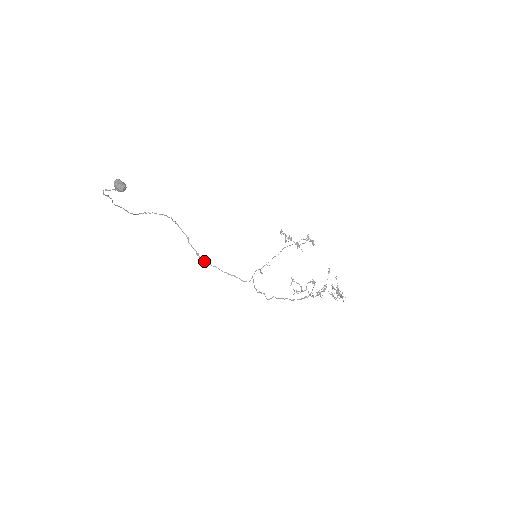
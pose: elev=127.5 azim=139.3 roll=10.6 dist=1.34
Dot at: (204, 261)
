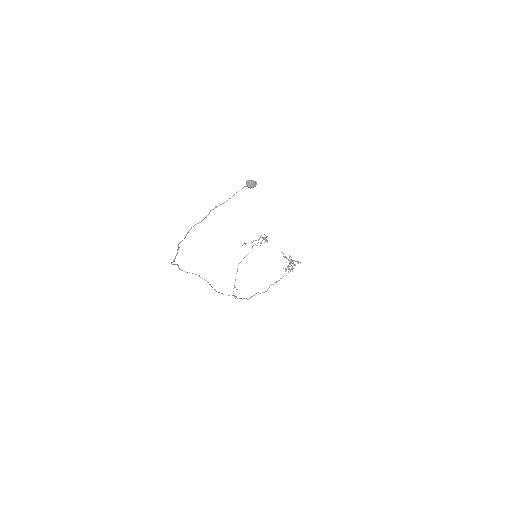
Dot at: (215, 290)
